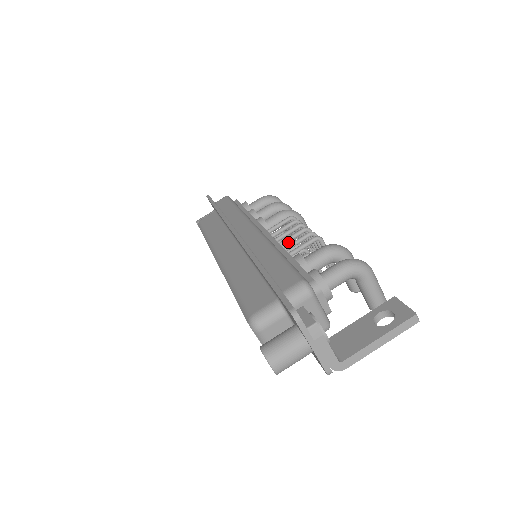
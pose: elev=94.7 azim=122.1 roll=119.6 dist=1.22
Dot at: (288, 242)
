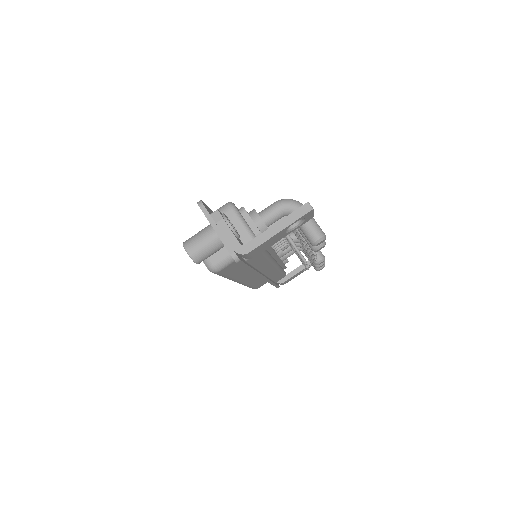
Dot at: occluded
